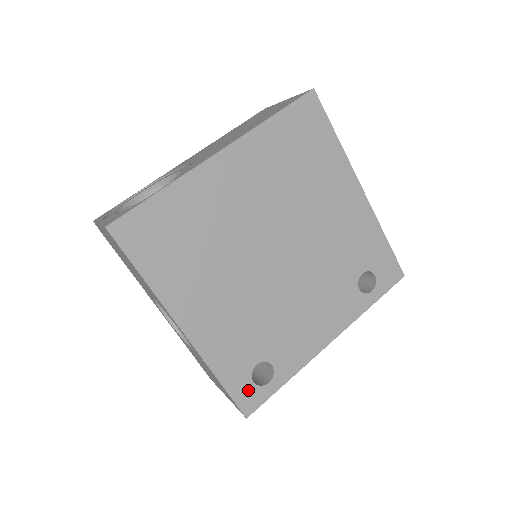
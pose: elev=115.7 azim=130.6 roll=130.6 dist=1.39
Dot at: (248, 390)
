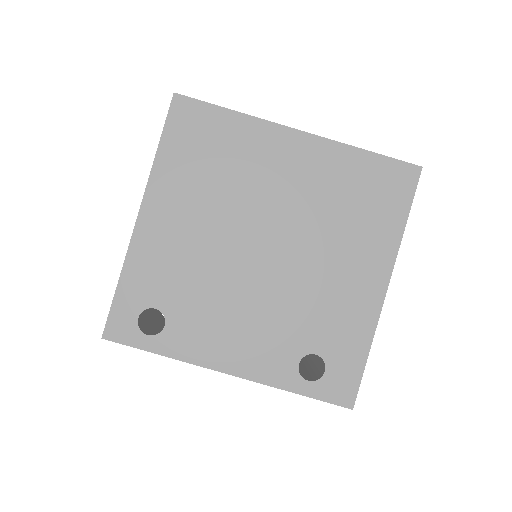
Dot at: (128, 318)
